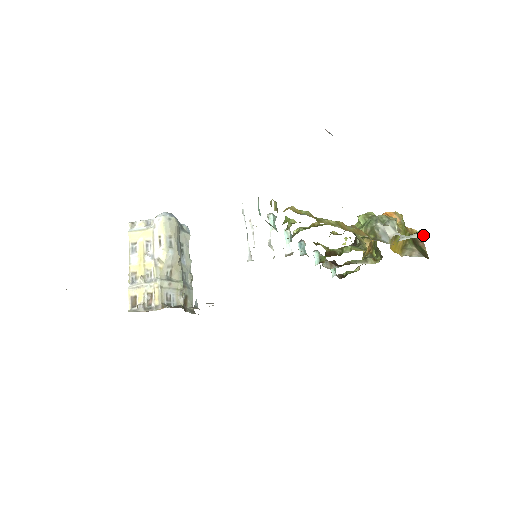
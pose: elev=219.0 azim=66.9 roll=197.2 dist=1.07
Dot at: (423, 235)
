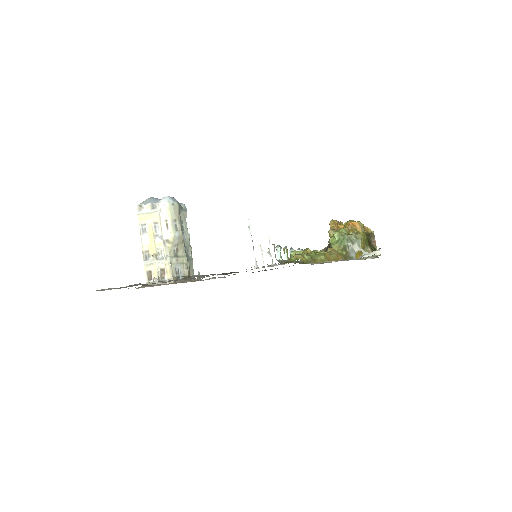
Dot at: (379, 253)
